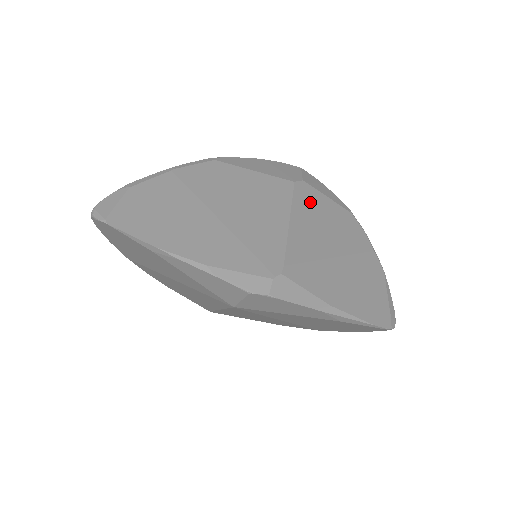
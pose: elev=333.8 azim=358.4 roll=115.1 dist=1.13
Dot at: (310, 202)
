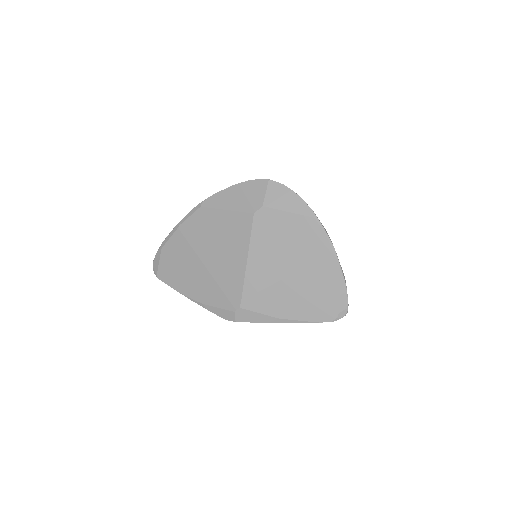
Dot at: (268, 229)
